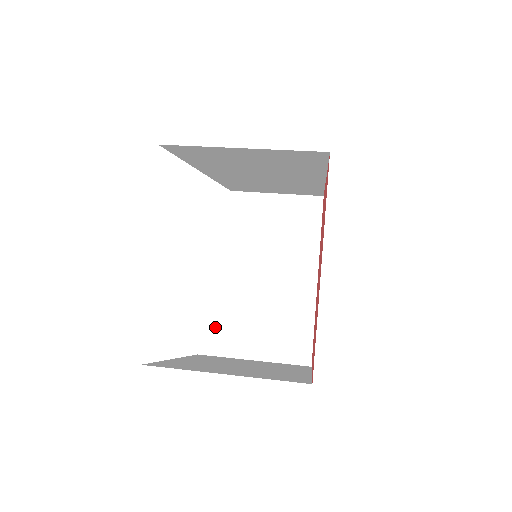
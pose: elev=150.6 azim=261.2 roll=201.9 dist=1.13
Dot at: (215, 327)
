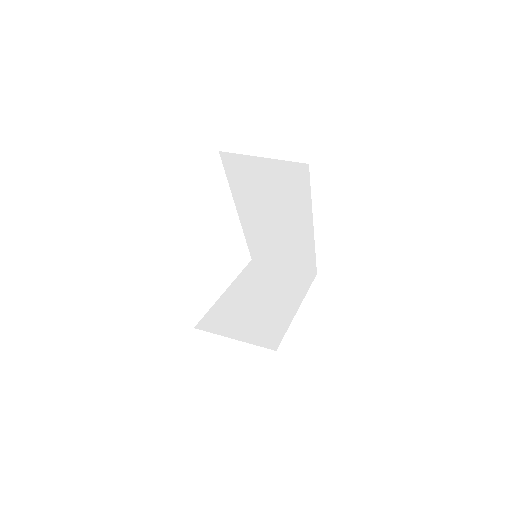
Dot at: (213, 318)
